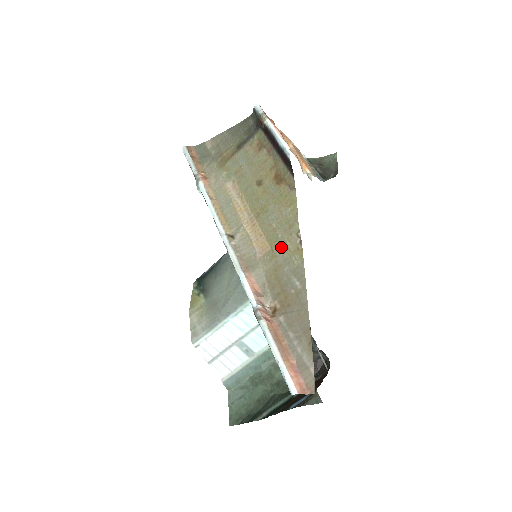
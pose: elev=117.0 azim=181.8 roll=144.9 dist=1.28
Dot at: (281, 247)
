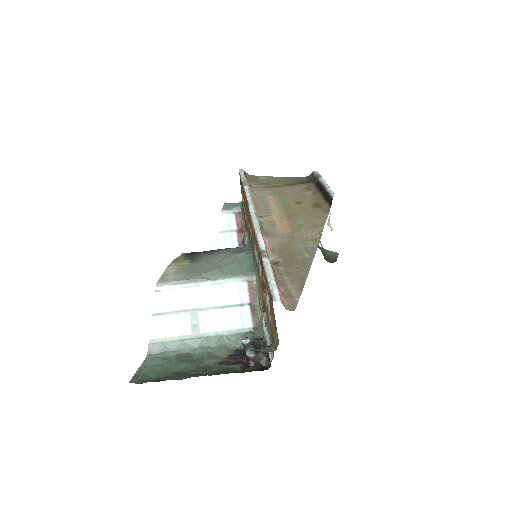
Dot at: (301, 234)
